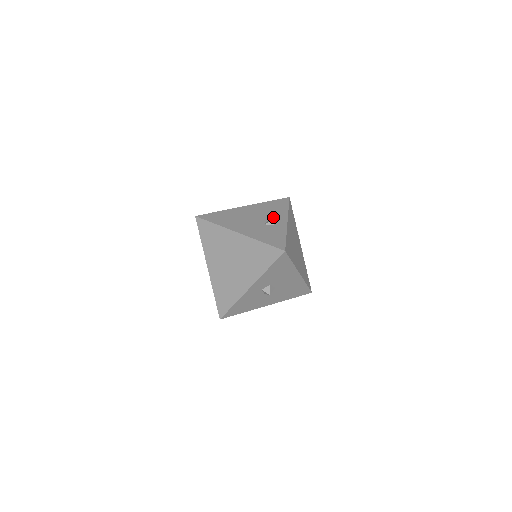
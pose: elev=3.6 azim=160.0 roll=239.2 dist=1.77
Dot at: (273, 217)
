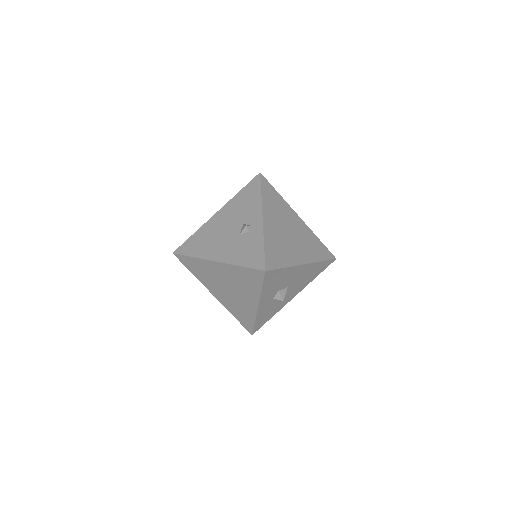
Dot at: (247, 218)
